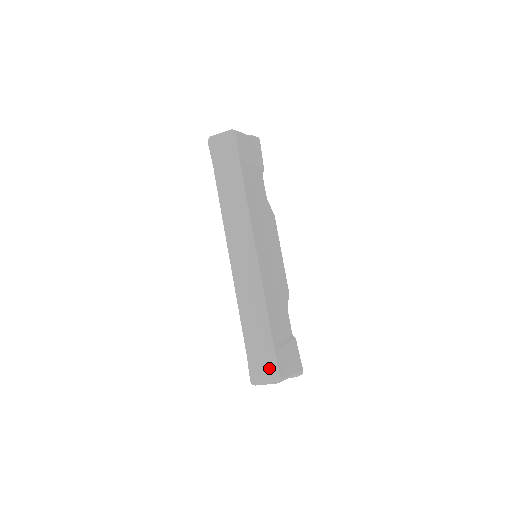
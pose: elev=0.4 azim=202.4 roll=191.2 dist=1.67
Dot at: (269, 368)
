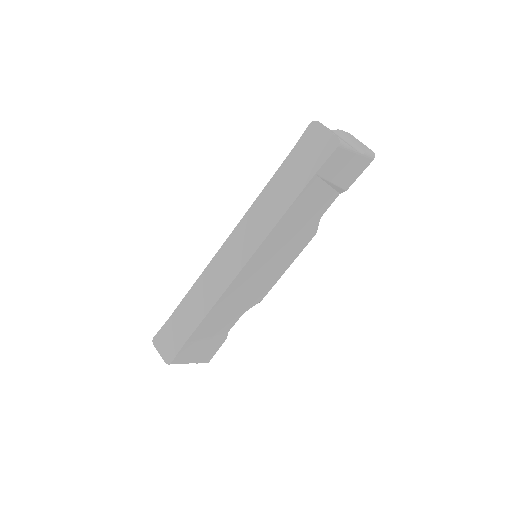
Dot at: (171, 348)
